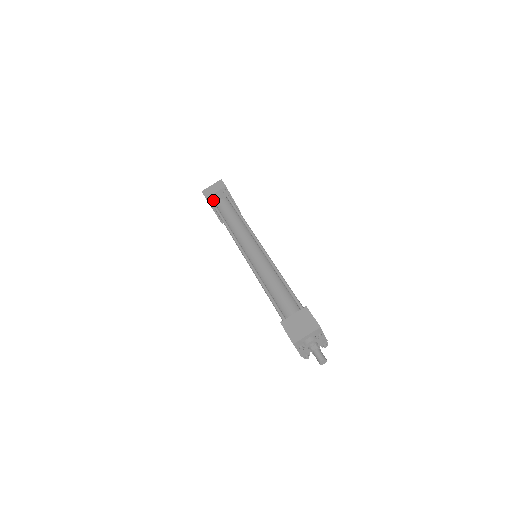
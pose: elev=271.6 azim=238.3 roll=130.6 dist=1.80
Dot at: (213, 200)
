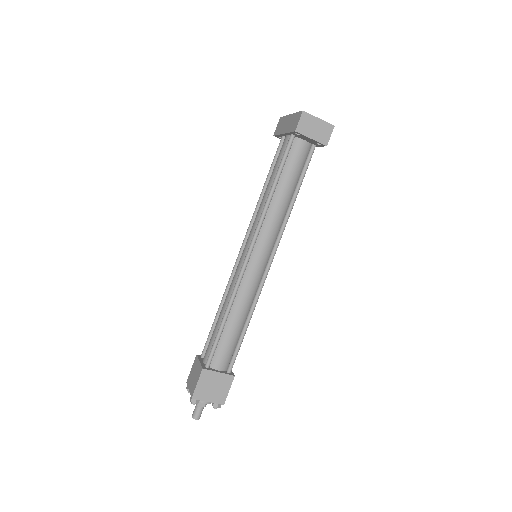
Dot at: (299, 135)
